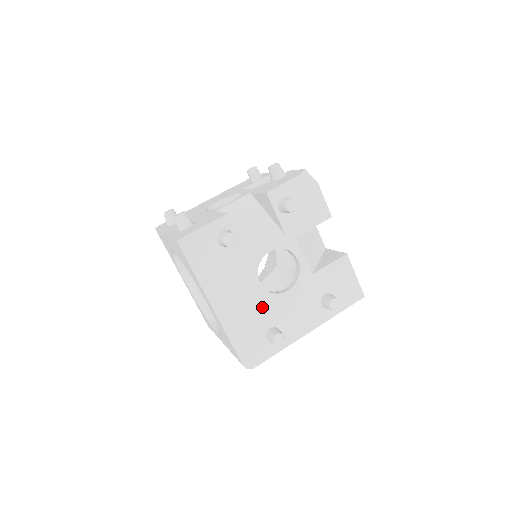
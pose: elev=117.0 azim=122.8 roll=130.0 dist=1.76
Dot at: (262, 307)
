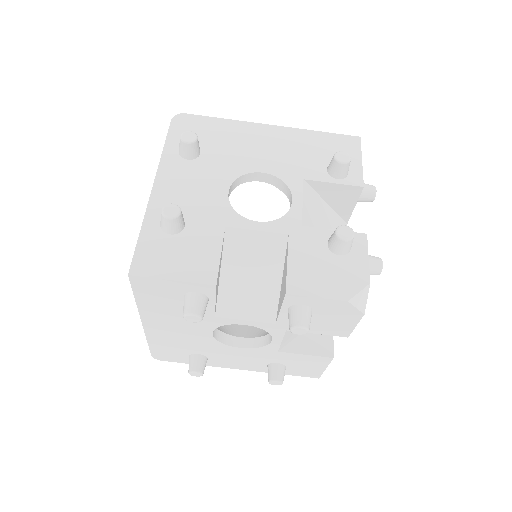
Dot at: (201, 343)
